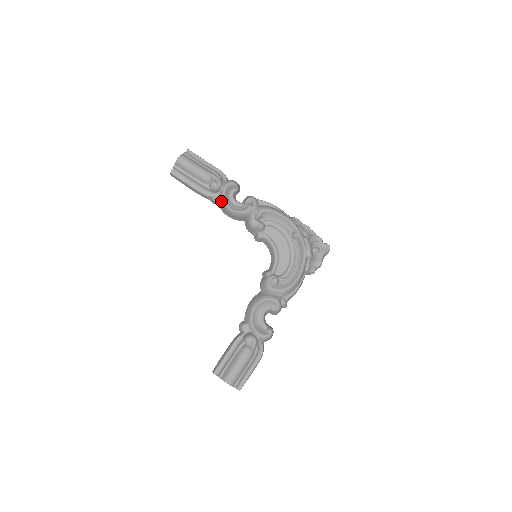
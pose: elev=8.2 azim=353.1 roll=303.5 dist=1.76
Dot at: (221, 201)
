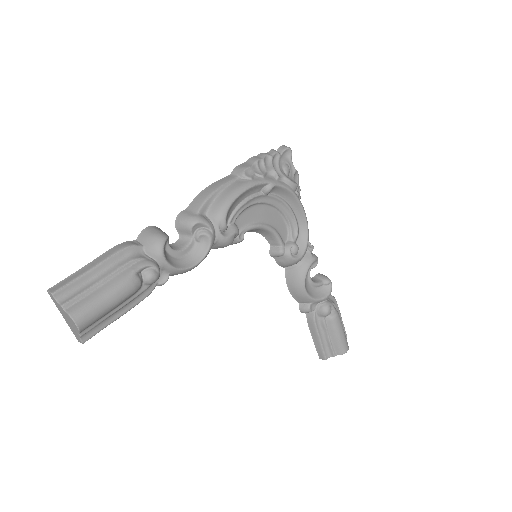
Dot at: (174, 274)
